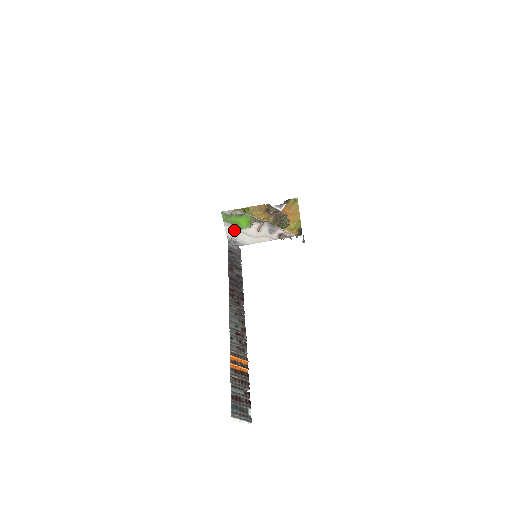
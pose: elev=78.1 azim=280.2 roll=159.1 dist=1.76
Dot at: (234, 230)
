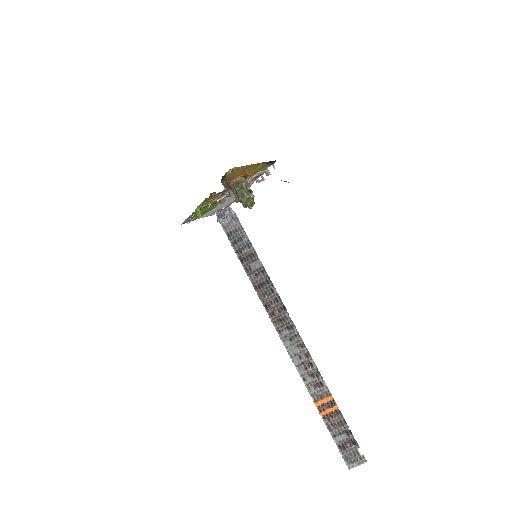
Dot at: (209, 212)
